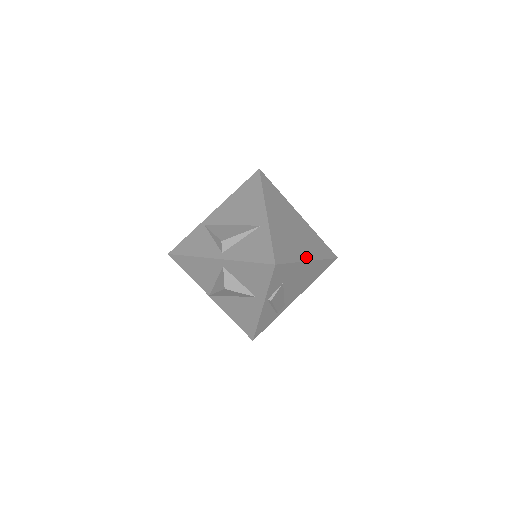
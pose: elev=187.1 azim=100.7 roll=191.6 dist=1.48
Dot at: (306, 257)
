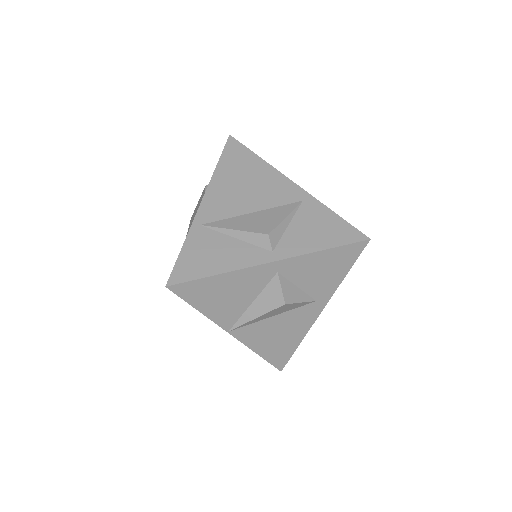
Dot at: occluded
